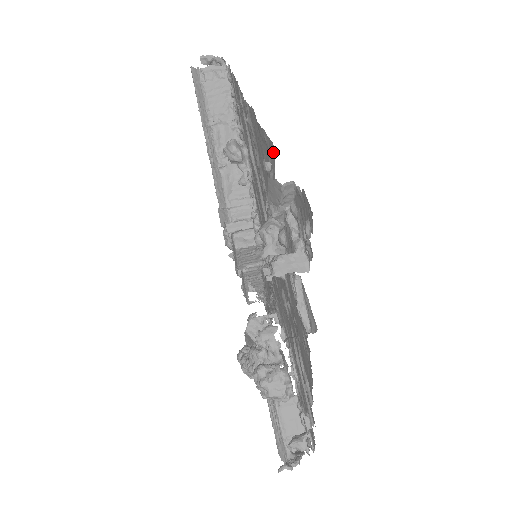
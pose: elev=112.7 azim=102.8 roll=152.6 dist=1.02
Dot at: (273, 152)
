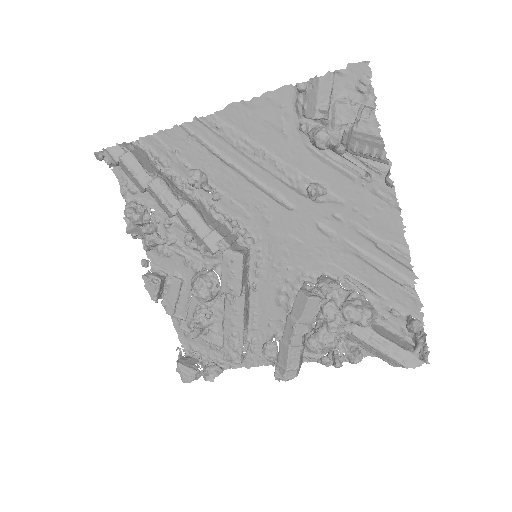
Dot at: (289, 91)
